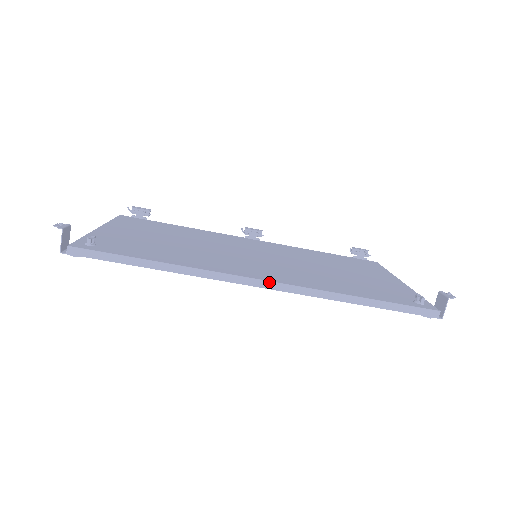
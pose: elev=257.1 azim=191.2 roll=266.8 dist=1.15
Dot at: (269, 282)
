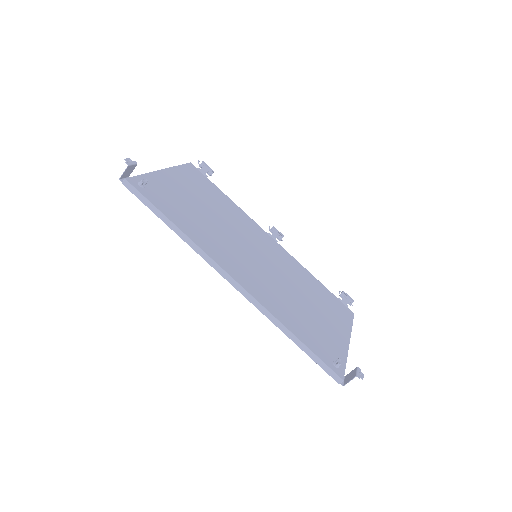
Dot at: (238, 284)
